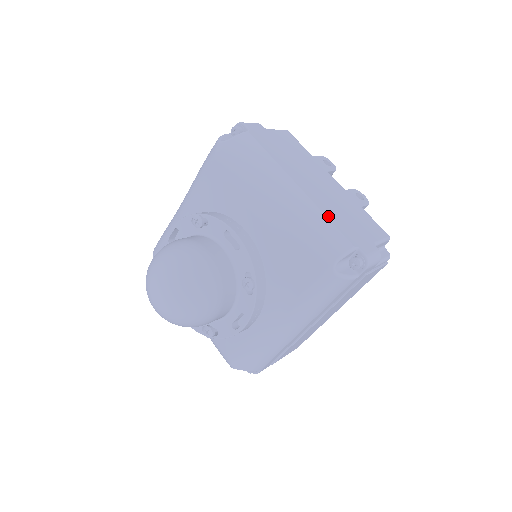
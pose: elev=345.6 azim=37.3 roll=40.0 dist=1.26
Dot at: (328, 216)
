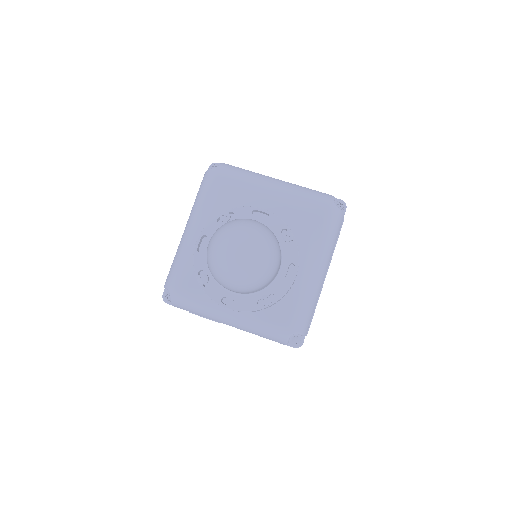
Dot at: occluded
